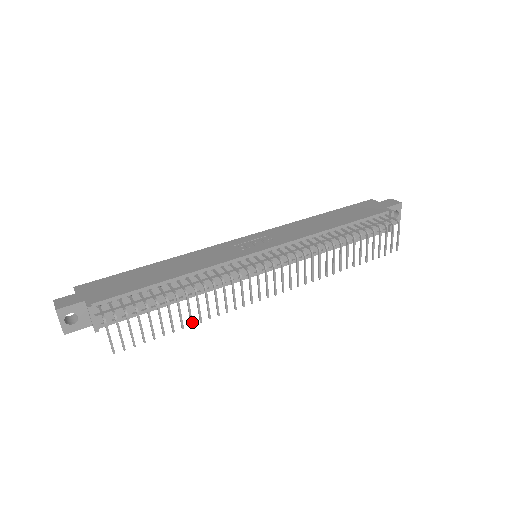
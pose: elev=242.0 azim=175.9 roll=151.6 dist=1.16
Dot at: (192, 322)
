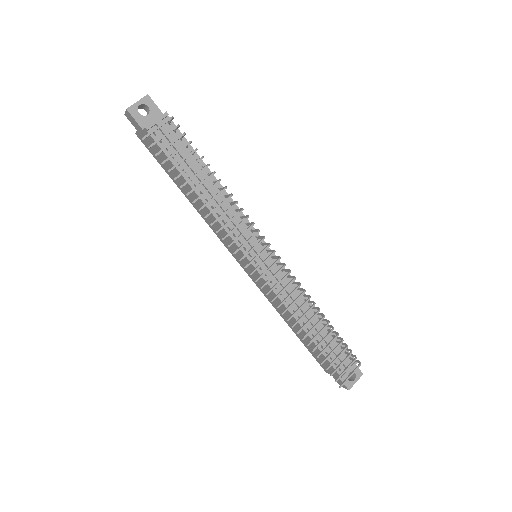
Dot at: (196, 200)
